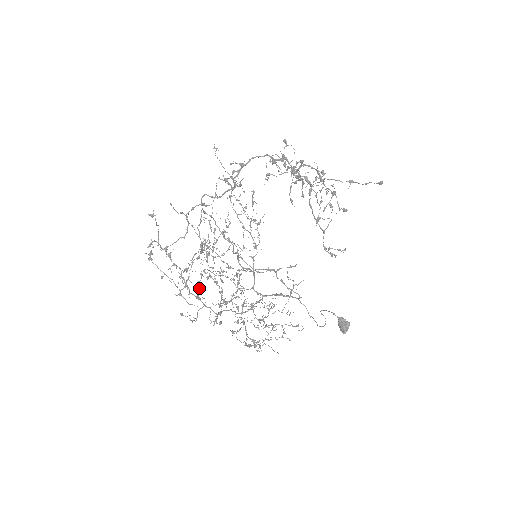
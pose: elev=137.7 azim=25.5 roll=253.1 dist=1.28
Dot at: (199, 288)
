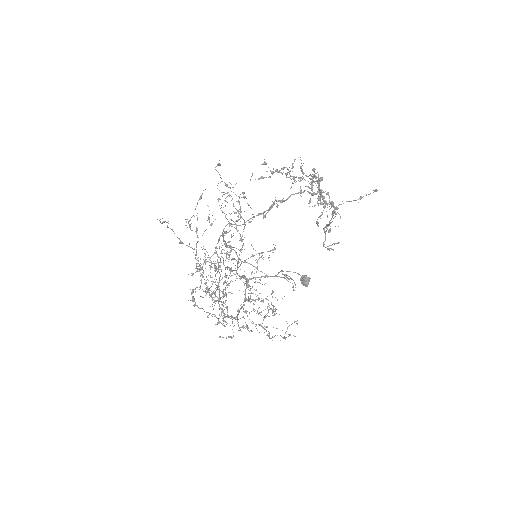
Dot at: (227, 307)
